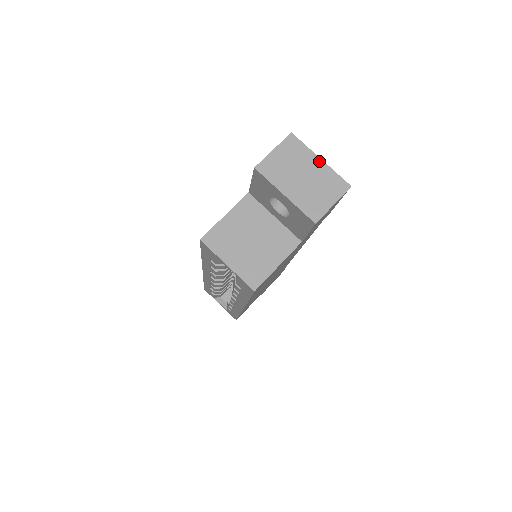
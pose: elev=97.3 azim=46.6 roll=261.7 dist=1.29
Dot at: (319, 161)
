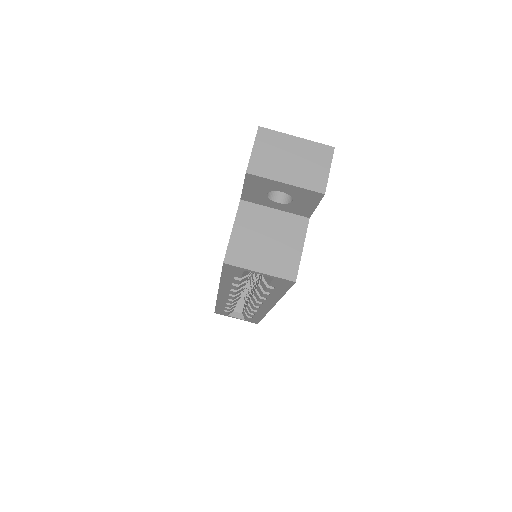
Dot at: (296, 139)
